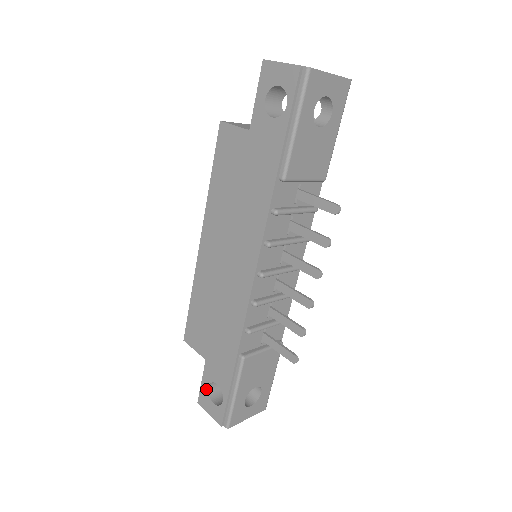
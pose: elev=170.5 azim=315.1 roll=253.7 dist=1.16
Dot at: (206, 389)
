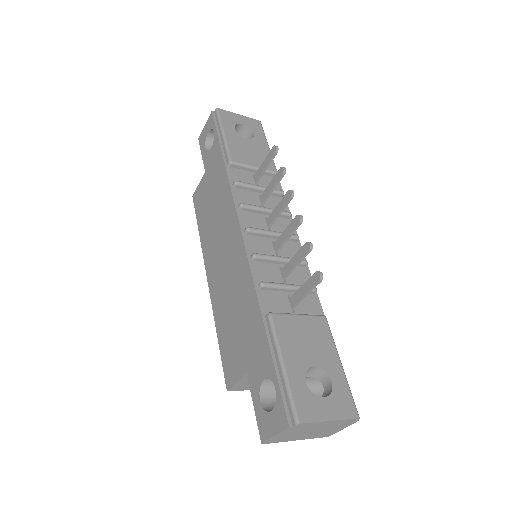
Dot at: (259, 407)
